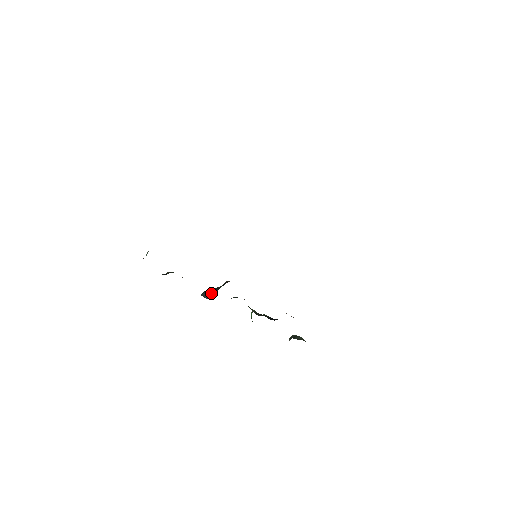
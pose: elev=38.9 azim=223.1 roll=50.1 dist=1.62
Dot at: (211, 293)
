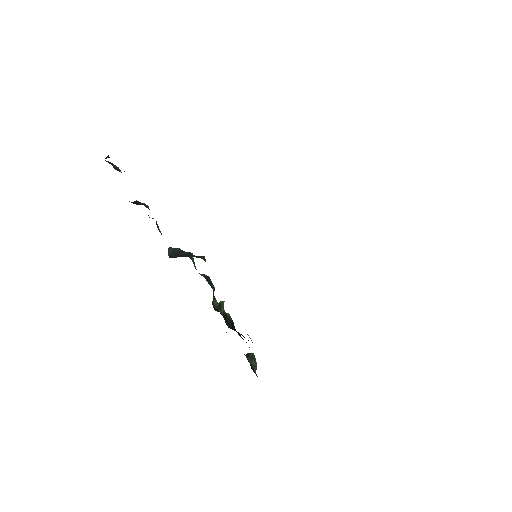
Dot at: (176, 254)
